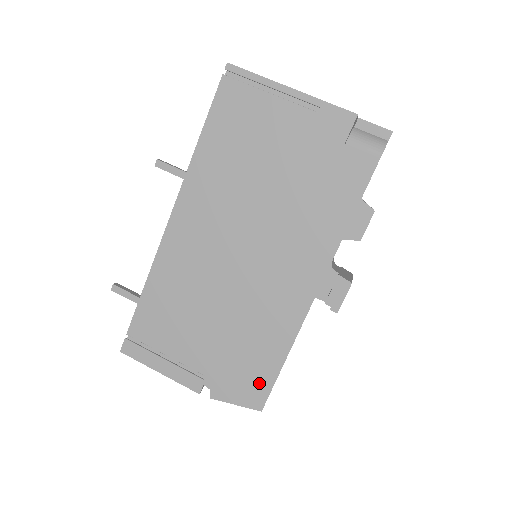
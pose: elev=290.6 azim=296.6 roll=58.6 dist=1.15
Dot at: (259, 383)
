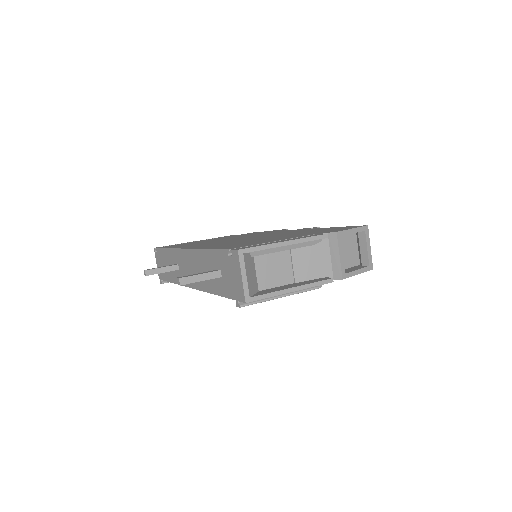
Dot at: occluded
